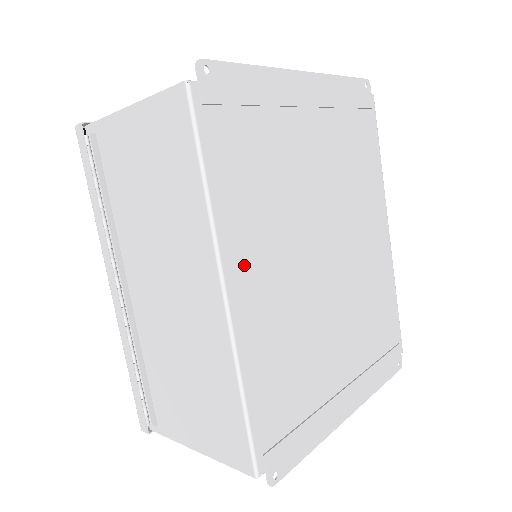
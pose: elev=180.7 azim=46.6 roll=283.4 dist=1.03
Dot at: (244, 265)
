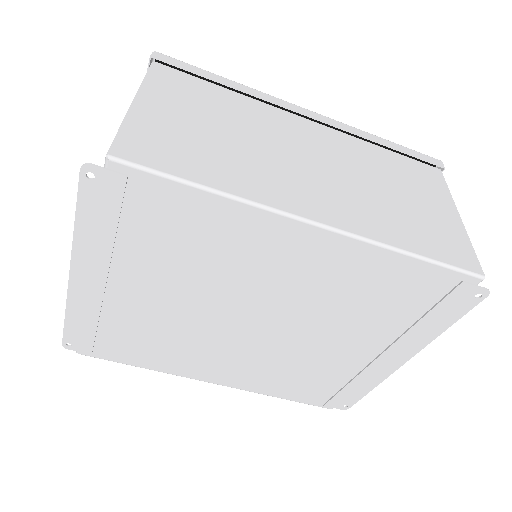
Dot at: (205, 371)
